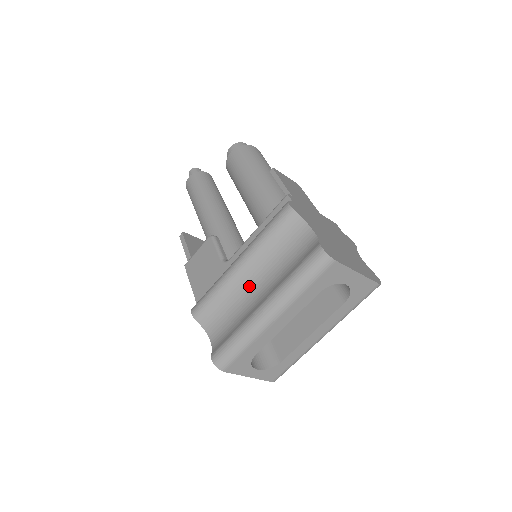
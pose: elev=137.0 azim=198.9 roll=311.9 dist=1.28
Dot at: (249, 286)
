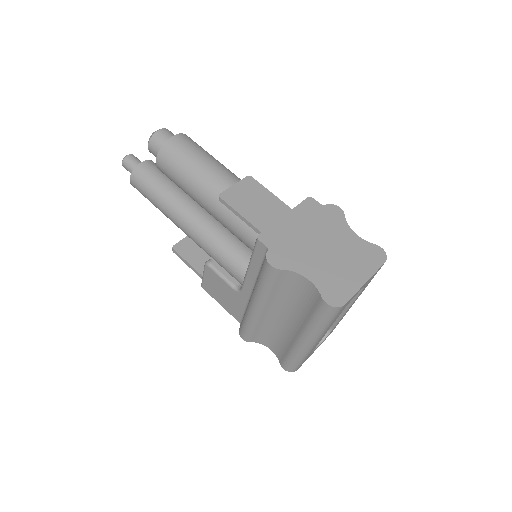
Dot at: (276, 317)
